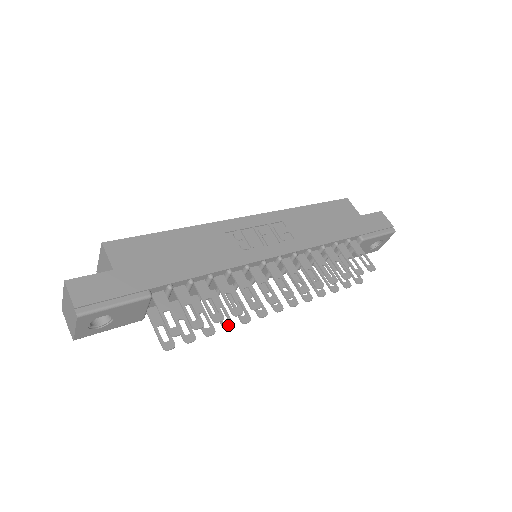
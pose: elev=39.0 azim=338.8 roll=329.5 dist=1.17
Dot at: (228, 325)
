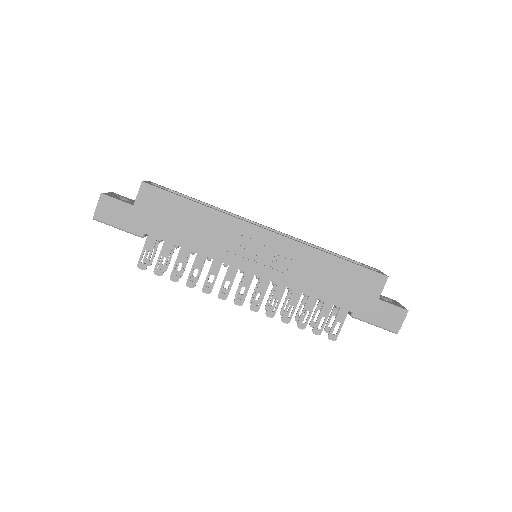
Dot at: (193, 280)
